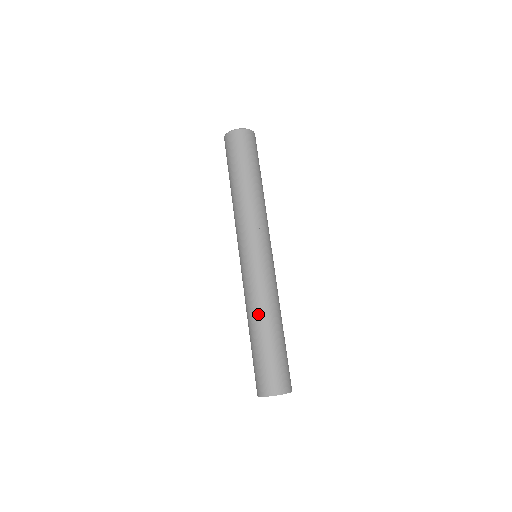
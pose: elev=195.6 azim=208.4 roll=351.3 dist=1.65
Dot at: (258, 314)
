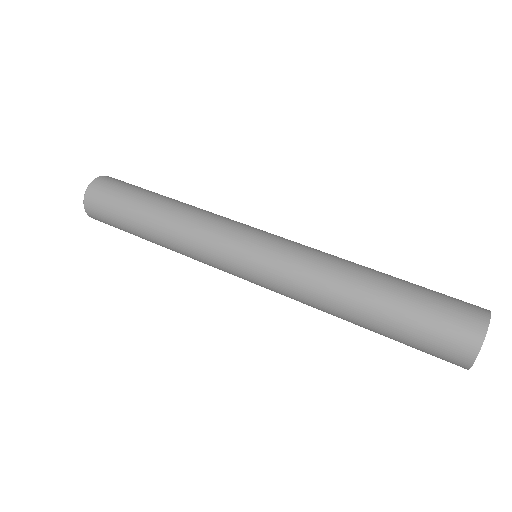
Dot at: (342, 280)
